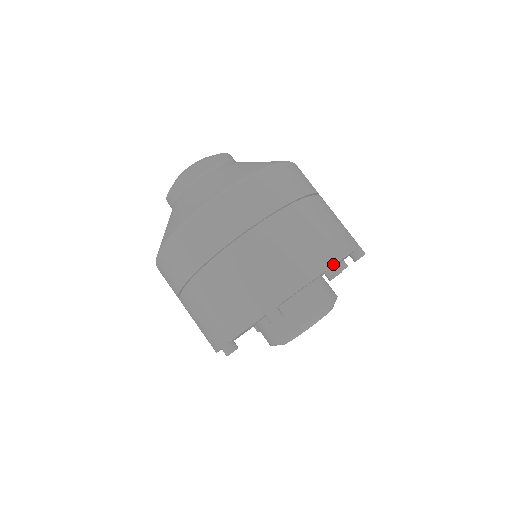
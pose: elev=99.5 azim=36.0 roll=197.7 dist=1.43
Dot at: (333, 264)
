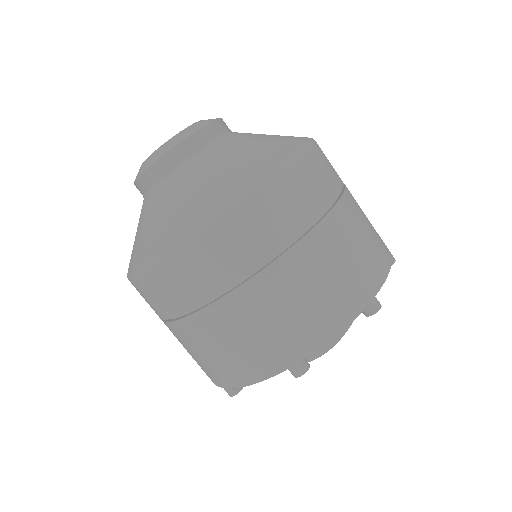
Dot at: occluded
